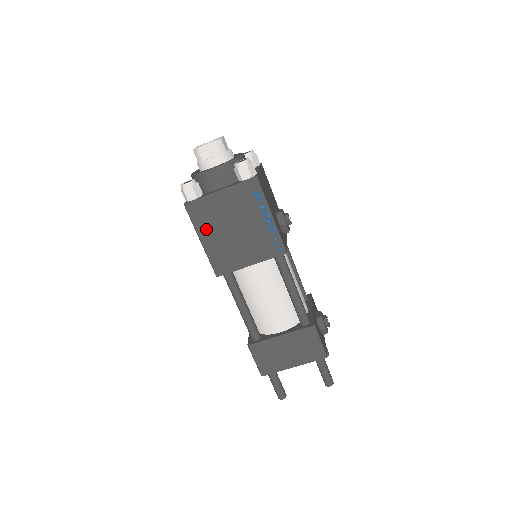
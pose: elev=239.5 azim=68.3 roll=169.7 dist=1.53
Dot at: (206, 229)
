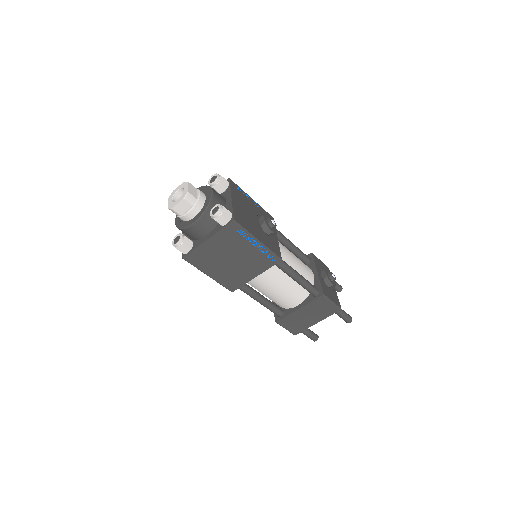
Dot at: (208, 267)
